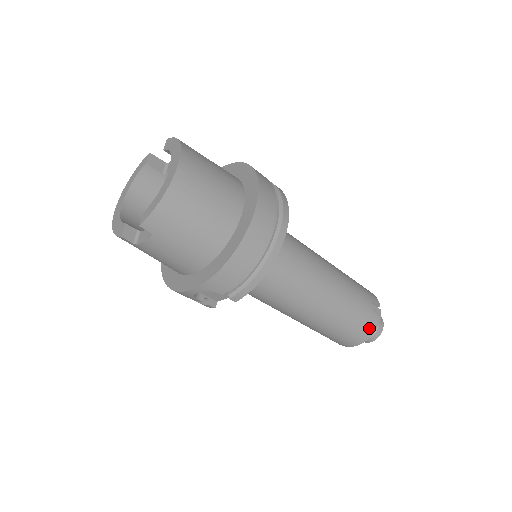
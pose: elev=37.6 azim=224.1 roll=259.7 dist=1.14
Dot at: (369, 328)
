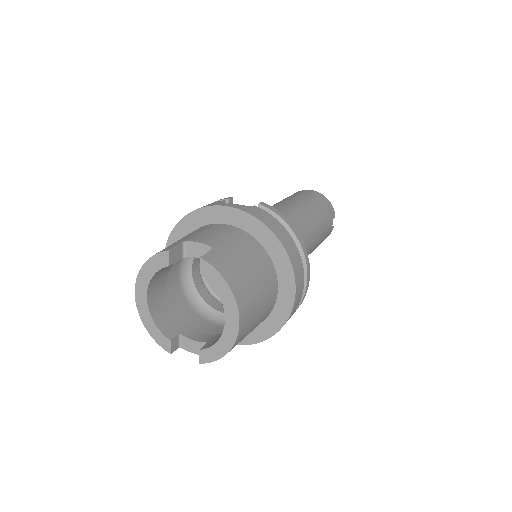
Dot at: occluded
